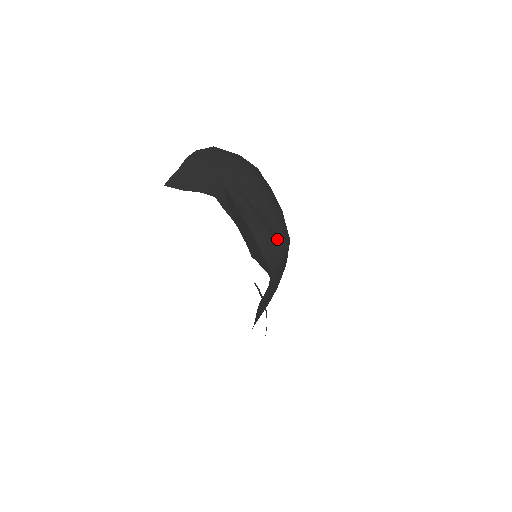
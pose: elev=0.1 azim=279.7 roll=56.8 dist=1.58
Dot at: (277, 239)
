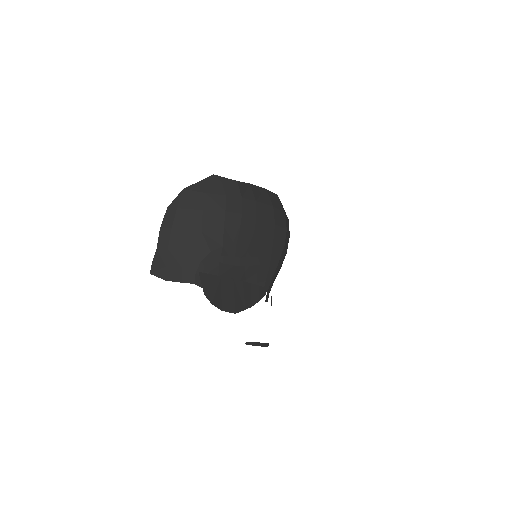
Dot at: (267, 259)
